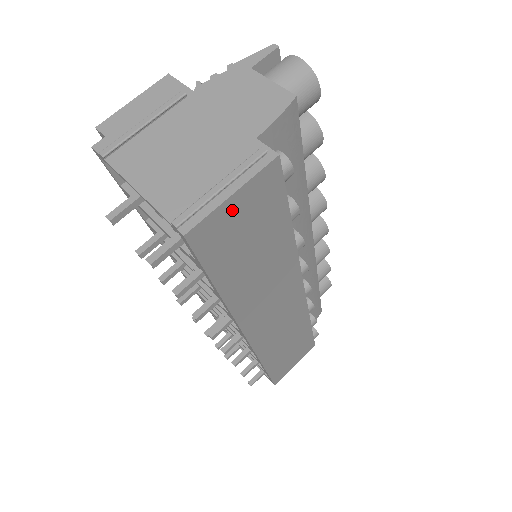
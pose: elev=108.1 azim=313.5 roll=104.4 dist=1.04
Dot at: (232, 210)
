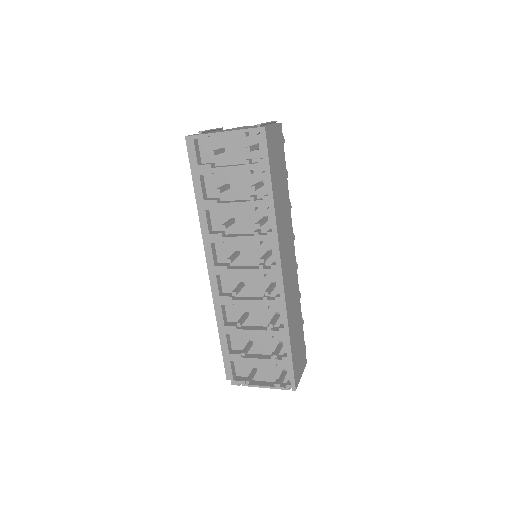
Dot at: (274, 134)
